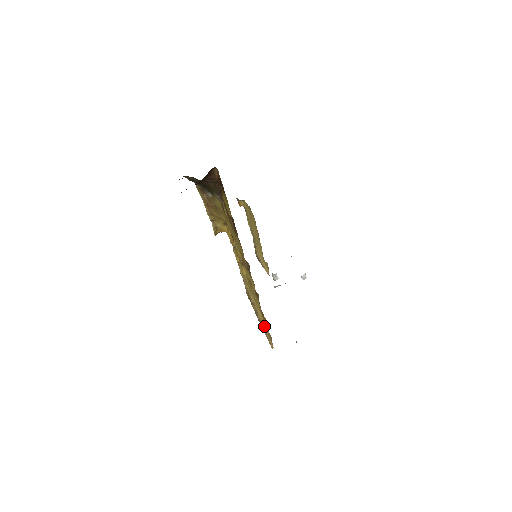
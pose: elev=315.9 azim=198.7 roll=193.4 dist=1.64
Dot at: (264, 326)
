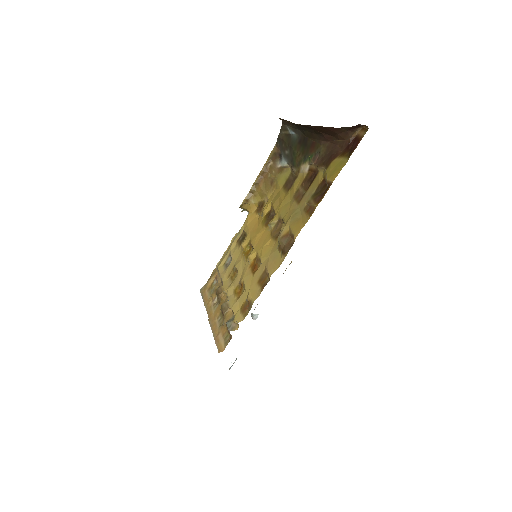
Dot at: (237, 320)
